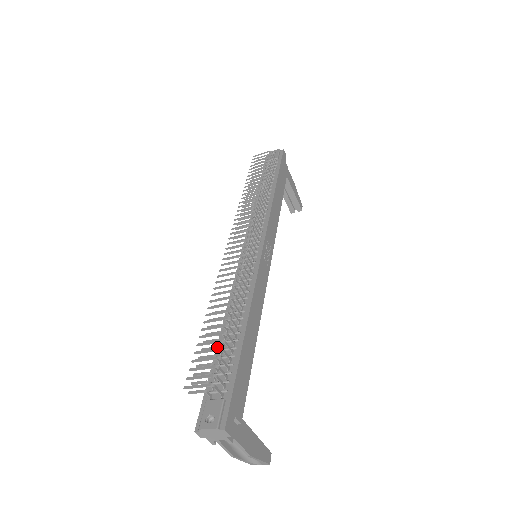
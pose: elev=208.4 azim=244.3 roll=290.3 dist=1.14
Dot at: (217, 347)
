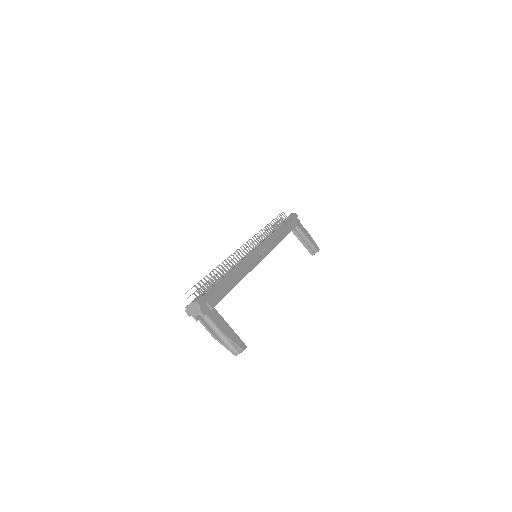
Dot at: (208, 281)
